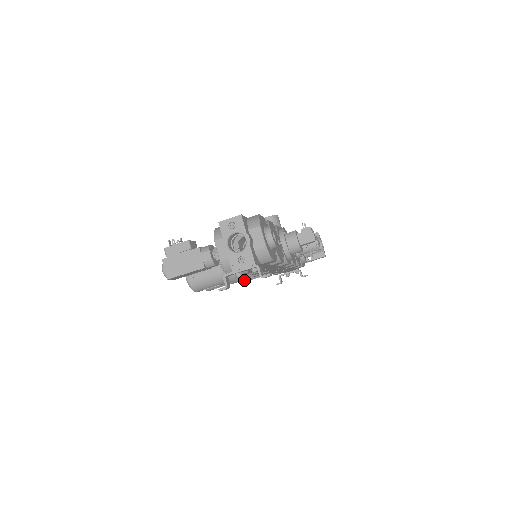
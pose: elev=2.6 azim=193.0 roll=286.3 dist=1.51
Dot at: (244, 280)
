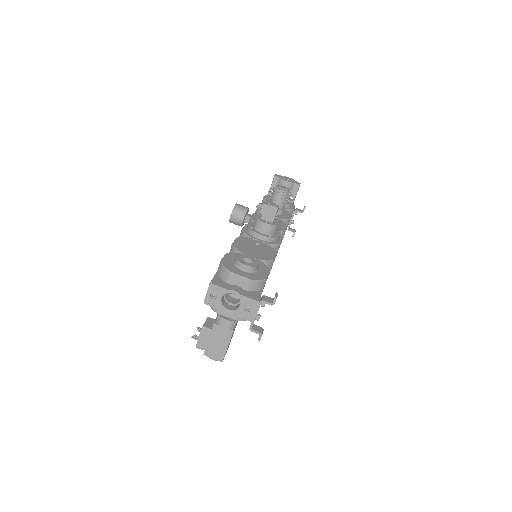
Dot at: occluded
